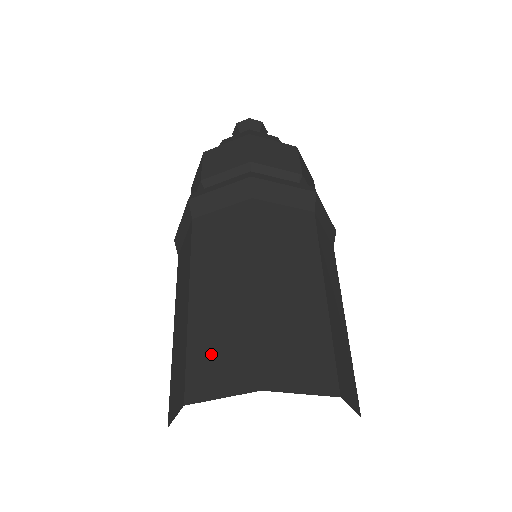
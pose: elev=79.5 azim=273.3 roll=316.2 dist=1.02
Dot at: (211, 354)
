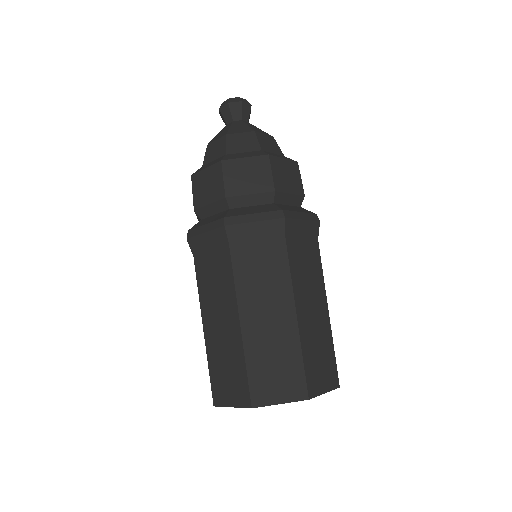
Dot at: (222, 376)
